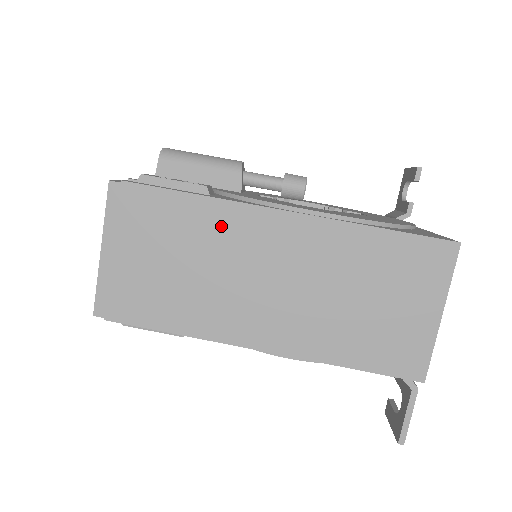
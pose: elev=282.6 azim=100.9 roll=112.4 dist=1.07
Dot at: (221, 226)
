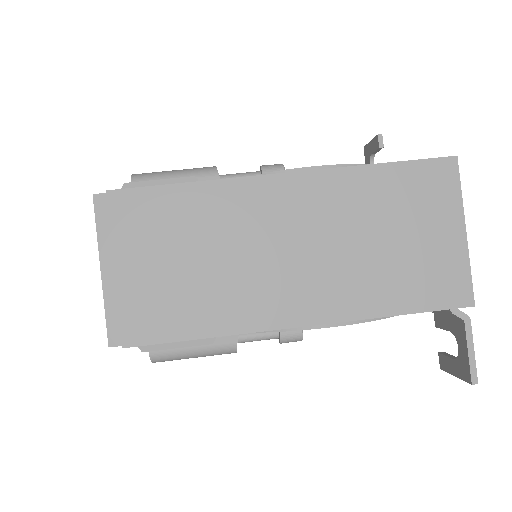
Dot at: (222, 207)
